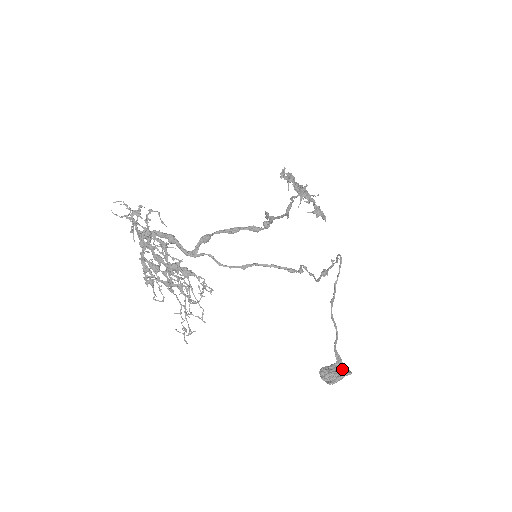
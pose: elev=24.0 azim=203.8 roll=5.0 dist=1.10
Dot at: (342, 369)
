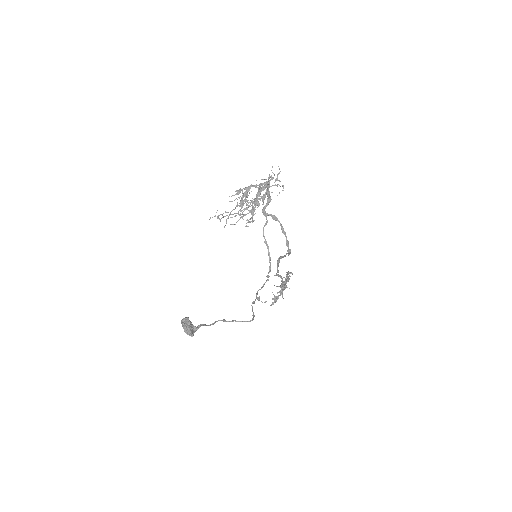
Dot at: (193, 331)
